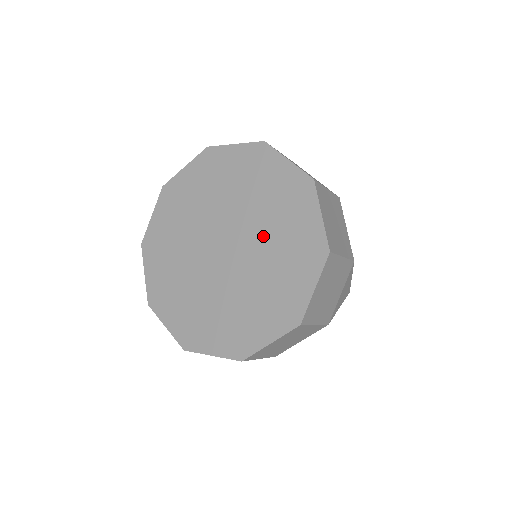
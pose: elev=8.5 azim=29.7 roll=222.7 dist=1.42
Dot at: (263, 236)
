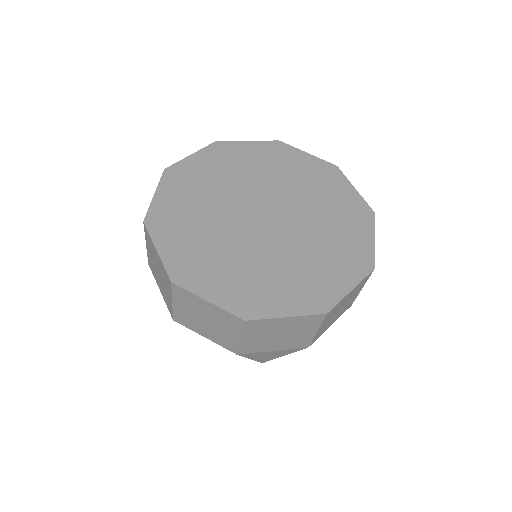
Dot at: (299, 247)
